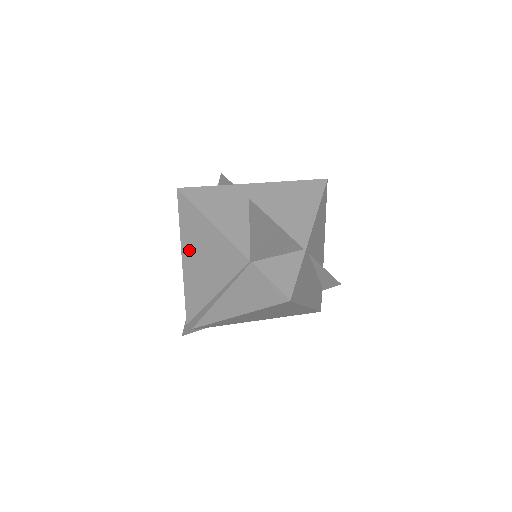
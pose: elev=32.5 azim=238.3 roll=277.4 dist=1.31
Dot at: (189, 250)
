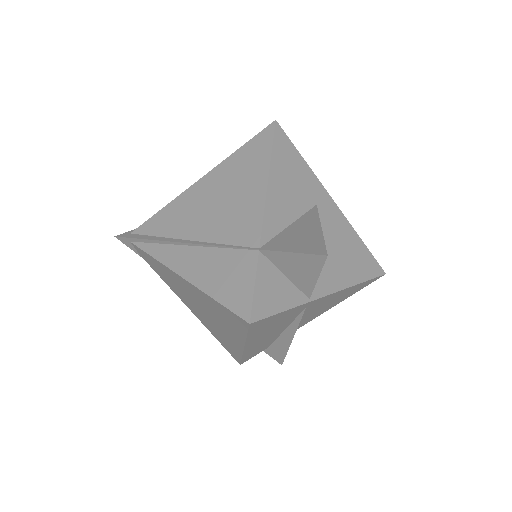
Dot at: (217, 178)
